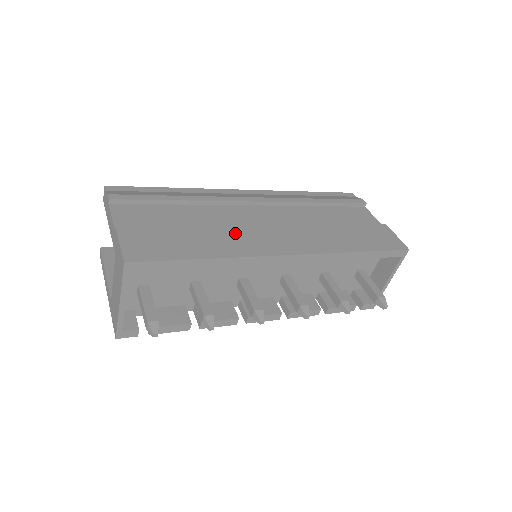
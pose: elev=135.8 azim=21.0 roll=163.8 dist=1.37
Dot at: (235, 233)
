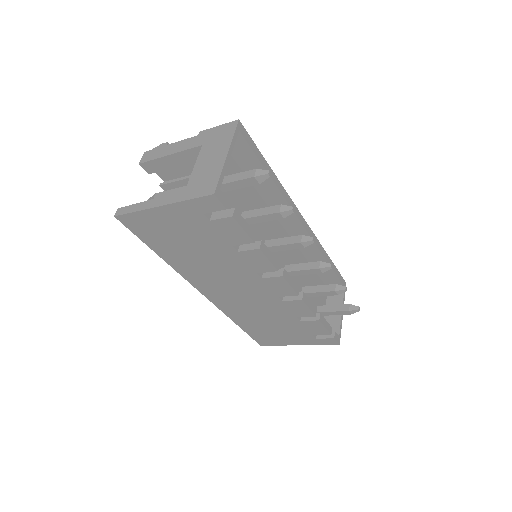
Dot at: occluded
